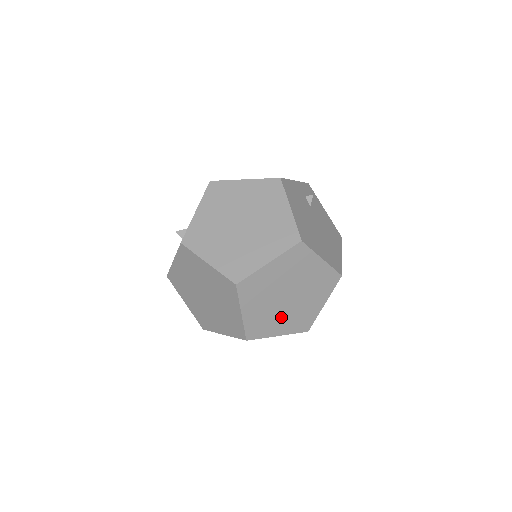
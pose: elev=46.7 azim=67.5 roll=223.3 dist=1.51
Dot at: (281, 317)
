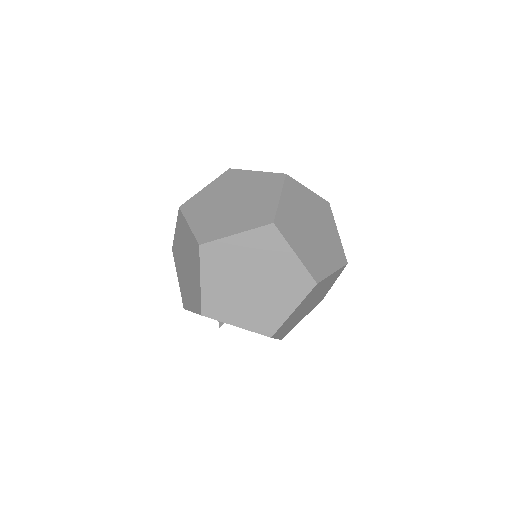
Dot at: (303, 239)
